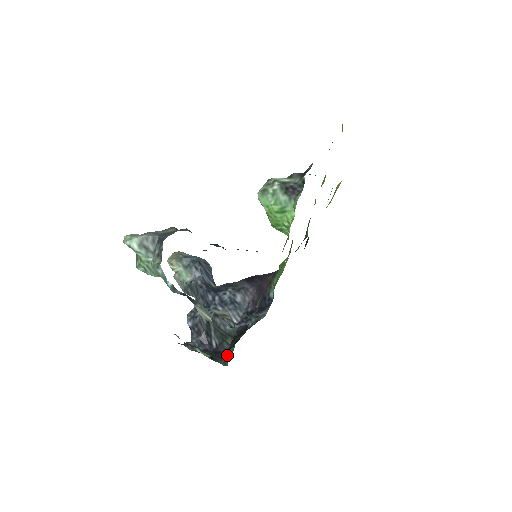
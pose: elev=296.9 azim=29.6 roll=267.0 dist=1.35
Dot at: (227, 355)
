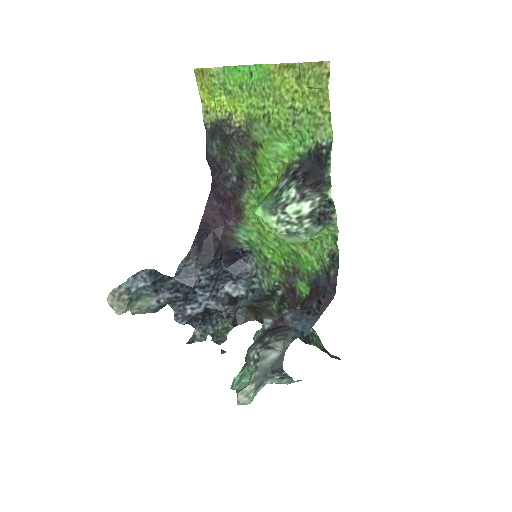
Dot at: (243, 313)
